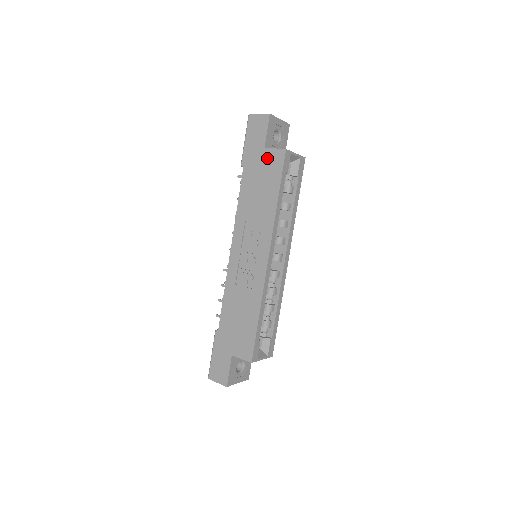
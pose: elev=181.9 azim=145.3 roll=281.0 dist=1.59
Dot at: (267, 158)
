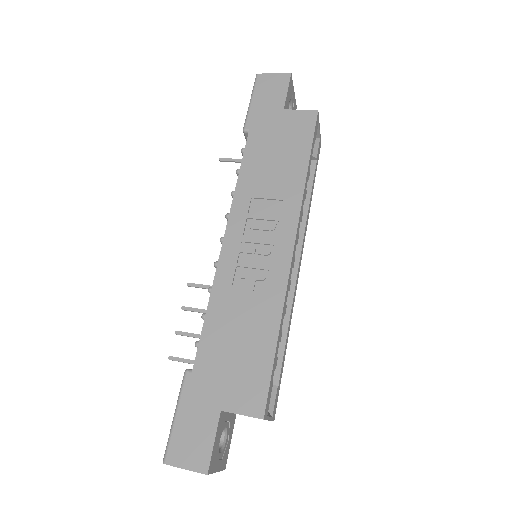
Dot at: (288, 120)
